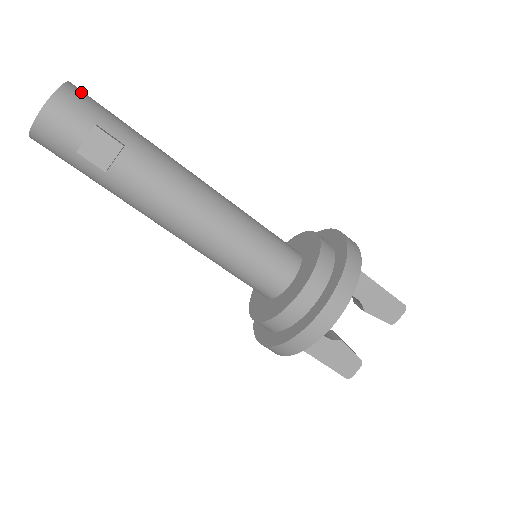
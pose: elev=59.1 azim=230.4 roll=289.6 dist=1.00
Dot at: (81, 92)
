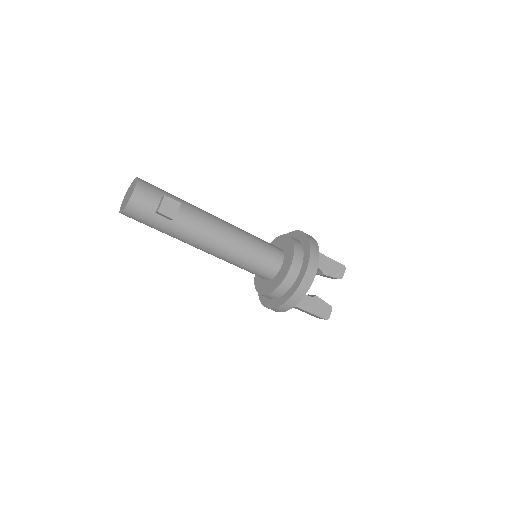
Dot at: (145, 181)
